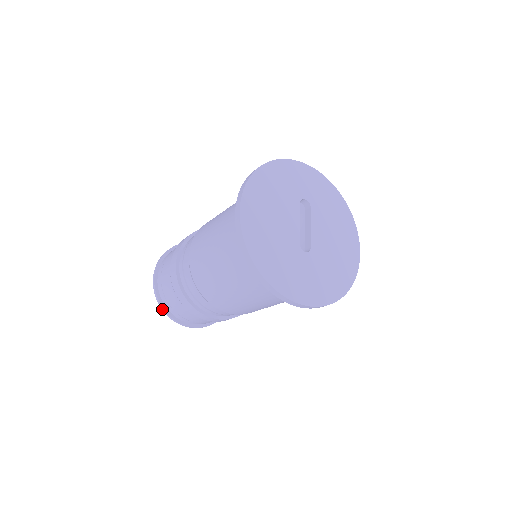
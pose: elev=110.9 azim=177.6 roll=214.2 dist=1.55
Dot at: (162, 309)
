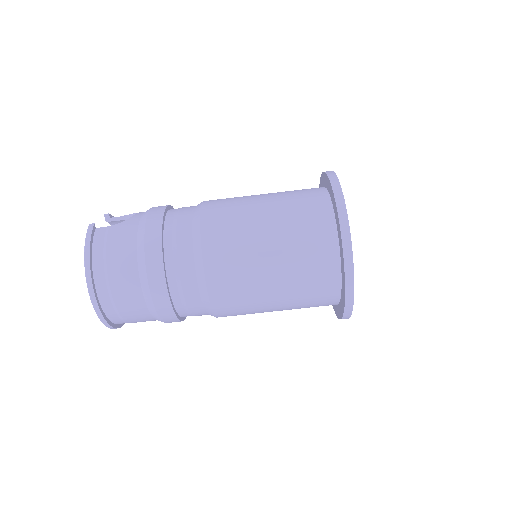
Dot at: (106, 326)
